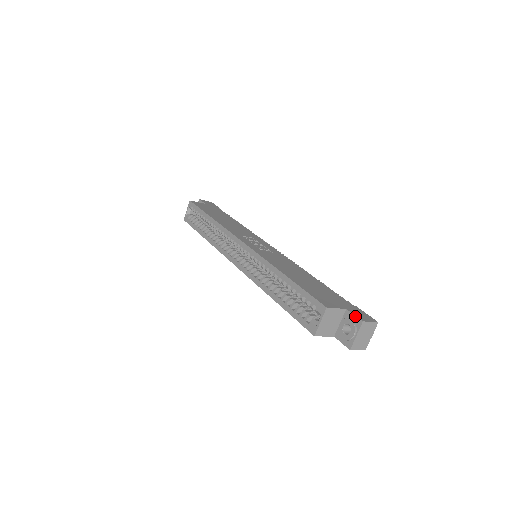
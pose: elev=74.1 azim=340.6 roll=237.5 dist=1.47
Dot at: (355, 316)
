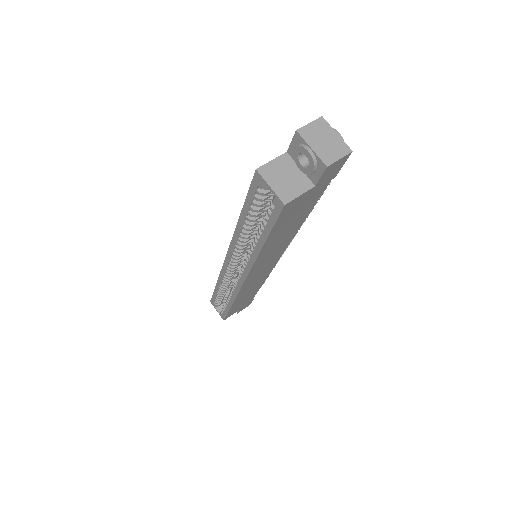
Dot at: (292, 141)
